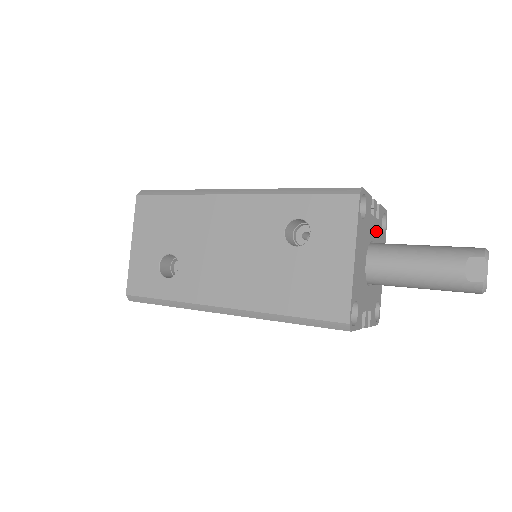
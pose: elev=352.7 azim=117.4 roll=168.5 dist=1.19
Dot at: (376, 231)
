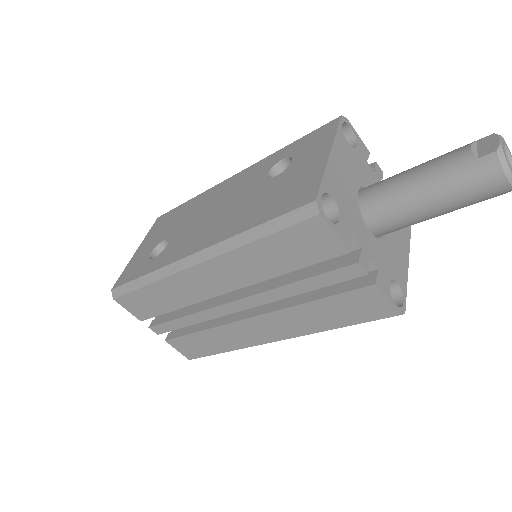
Dot at: occluded
